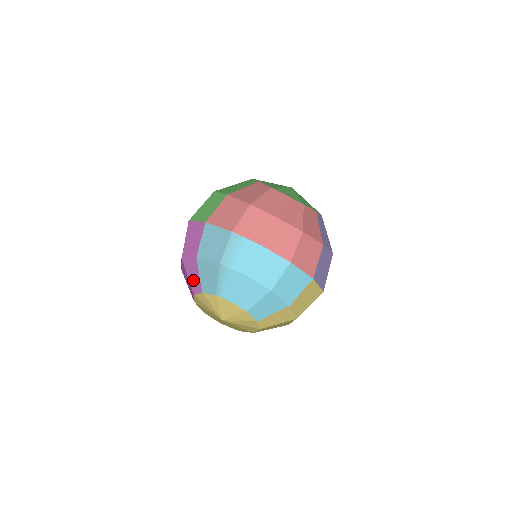
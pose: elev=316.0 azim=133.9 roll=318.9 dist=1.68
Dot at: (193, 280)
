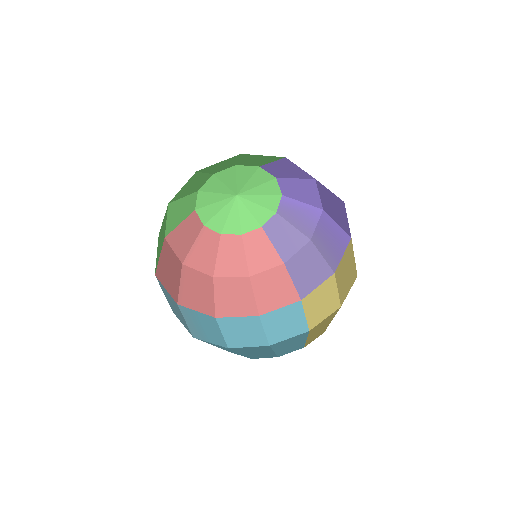
Dot at: occluded
